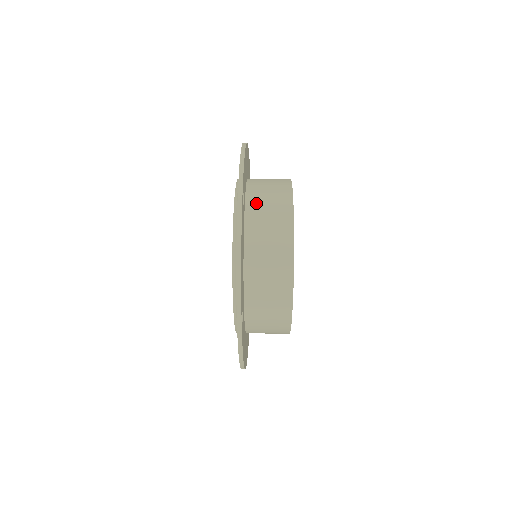
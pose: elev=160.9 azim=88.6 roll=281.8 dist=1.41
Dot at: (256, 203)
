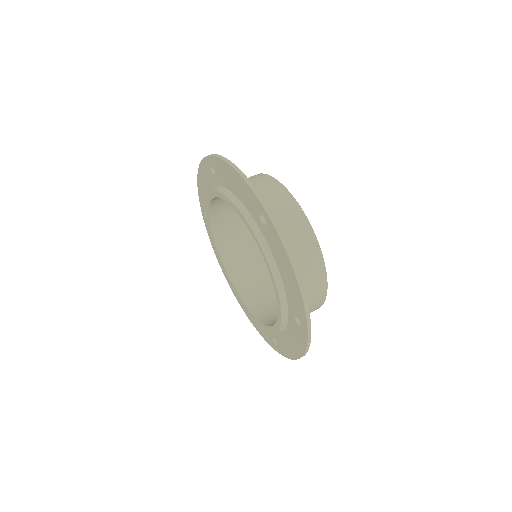
Dot at: occluded
